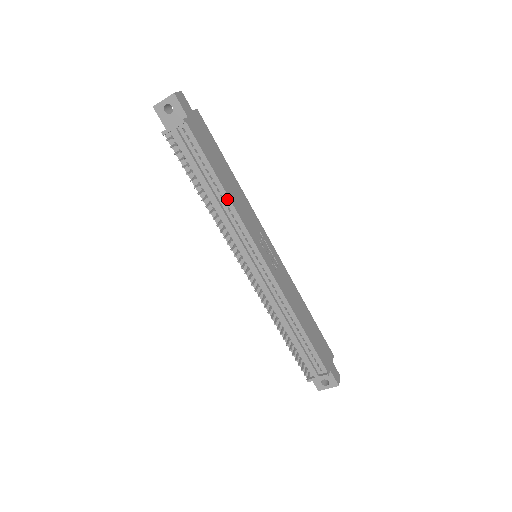
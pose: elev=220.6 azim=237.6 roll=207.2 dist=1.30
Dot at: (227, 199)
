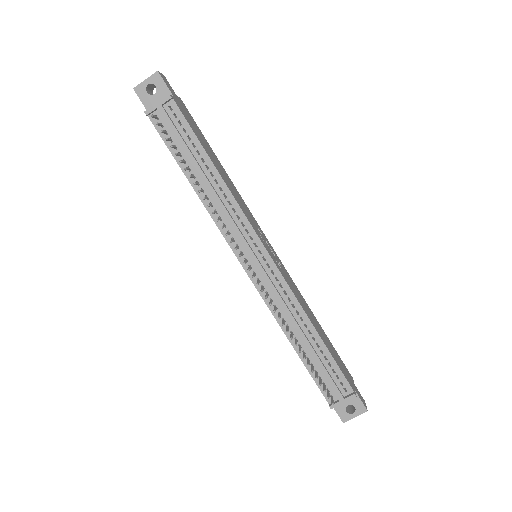
Dot at: (222, 184)
